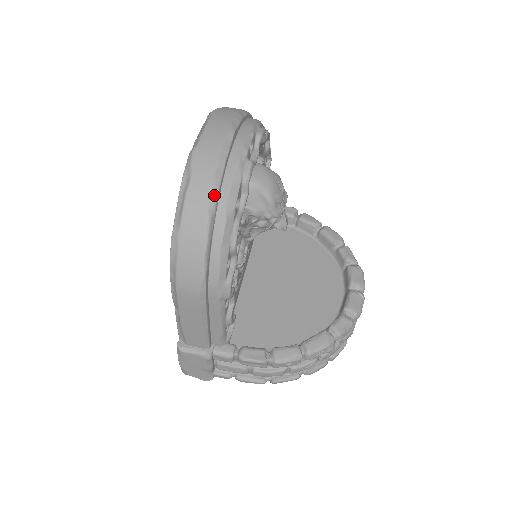
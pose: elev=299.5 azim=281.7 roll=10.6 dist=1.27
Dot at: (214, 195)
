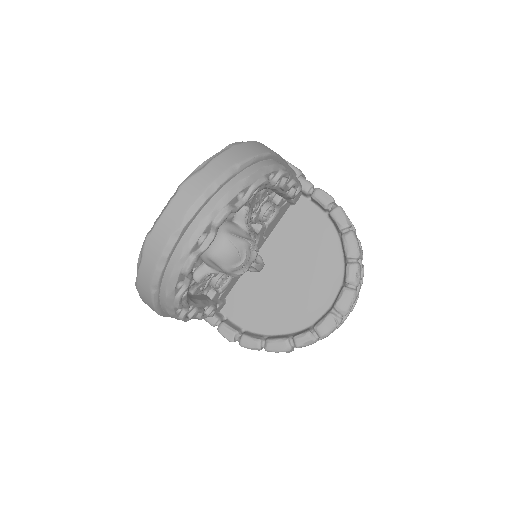
Dot at: (156, 281)
